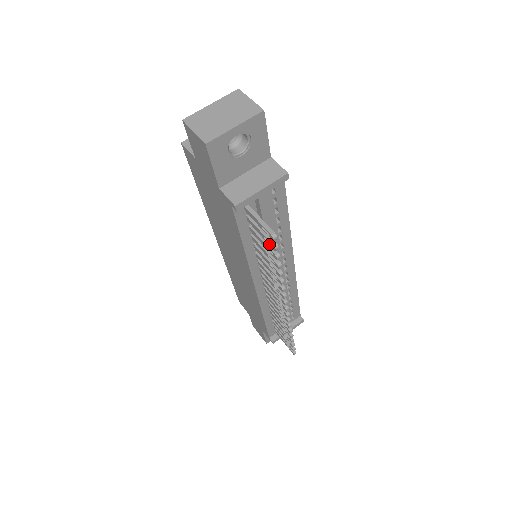
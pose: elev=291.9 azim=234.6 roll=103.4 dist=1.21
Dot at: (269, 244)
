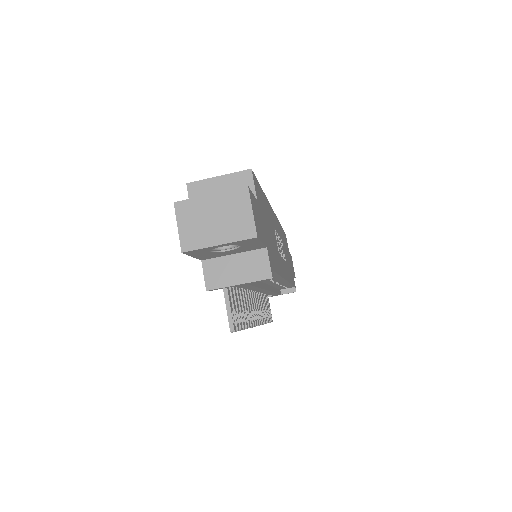
Dot at: occluded
